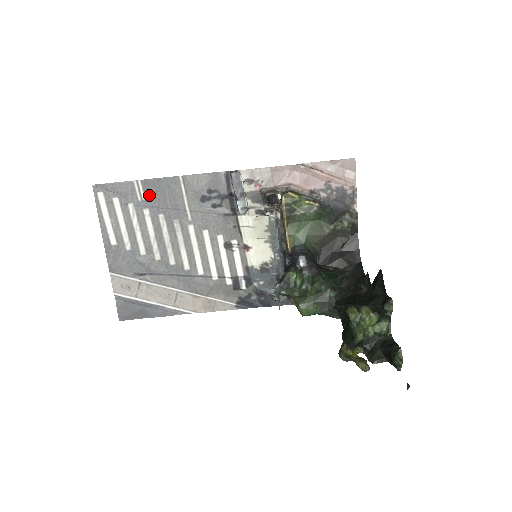
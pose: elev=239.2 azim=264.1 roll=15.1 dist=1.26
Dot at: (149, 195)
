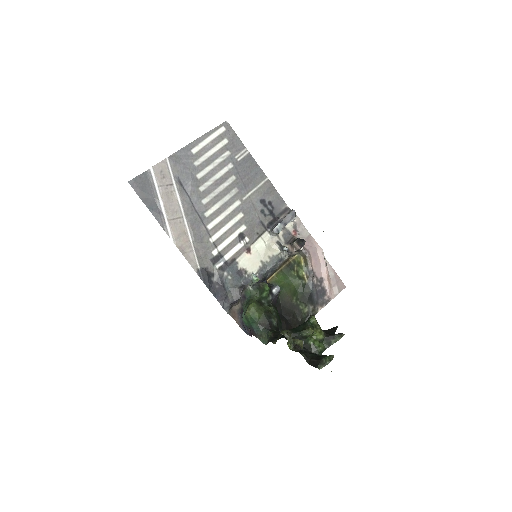
Dot at: (243, 163)
